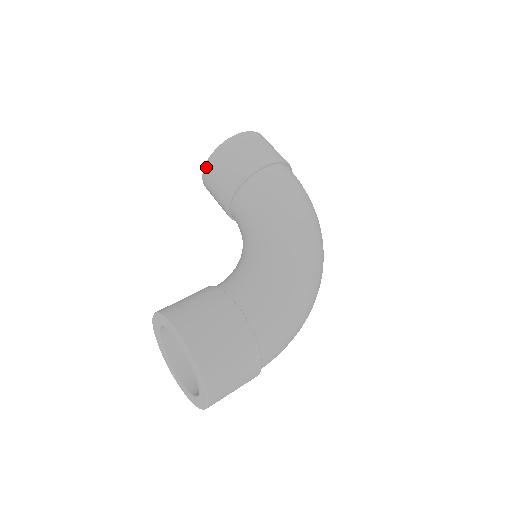
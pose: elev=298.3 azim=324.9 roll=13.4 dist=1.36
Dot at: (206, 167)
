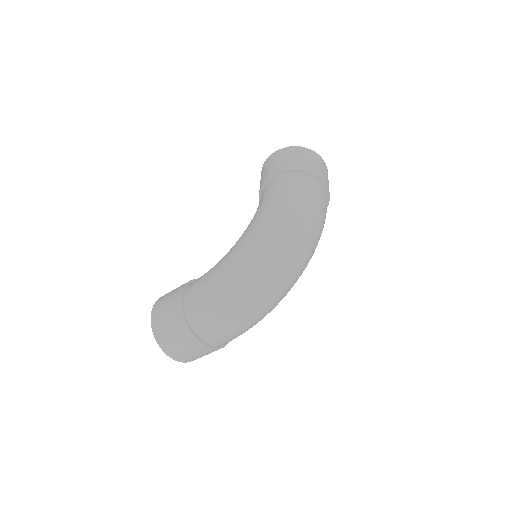
Dot at: occluded
